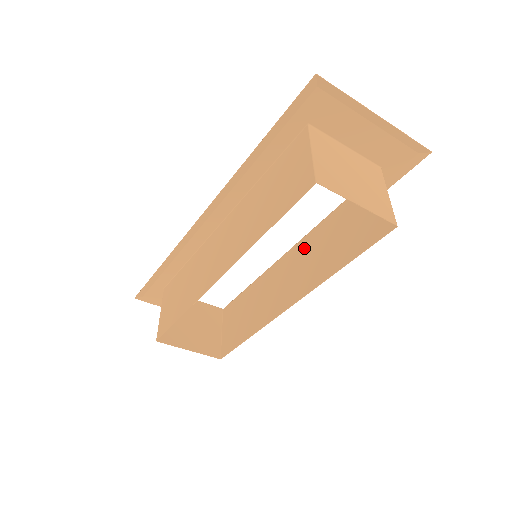
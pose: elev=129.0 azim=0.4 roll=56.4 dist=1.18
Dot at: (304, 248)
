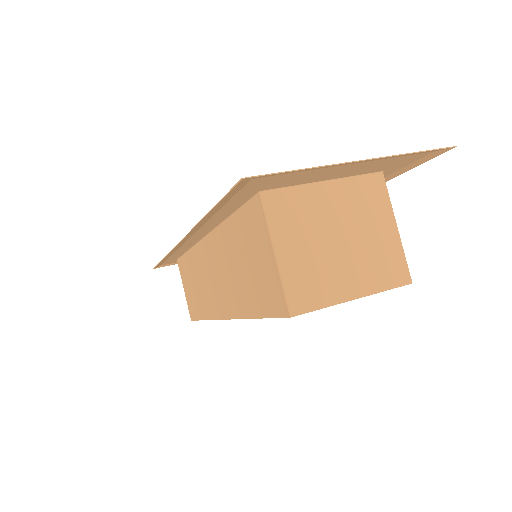
Dot at: occluded
